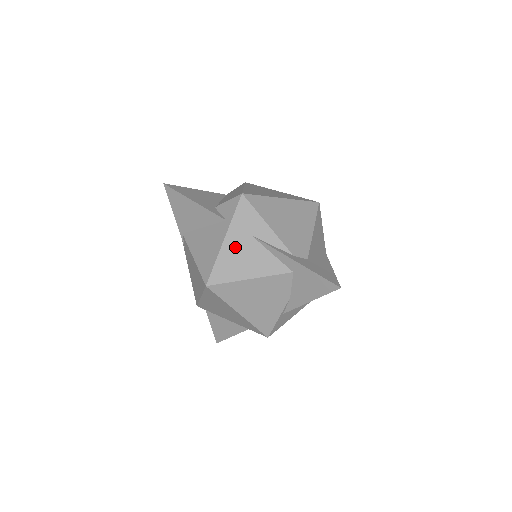
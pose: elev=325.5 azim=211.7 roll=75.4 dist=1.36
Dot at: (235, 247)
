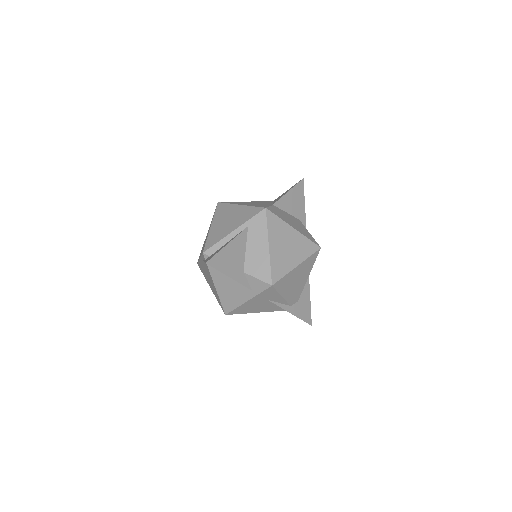
Dot at: (254, 304)
